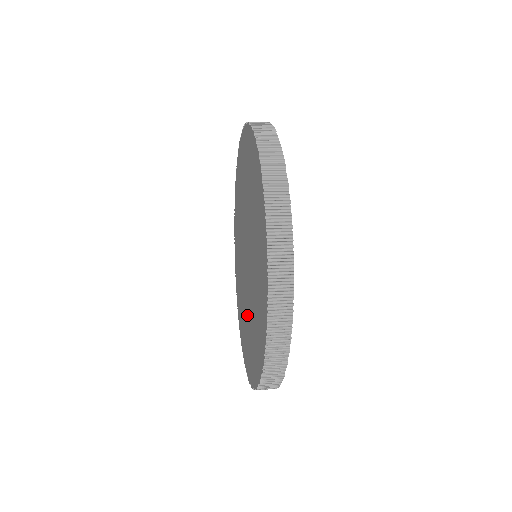
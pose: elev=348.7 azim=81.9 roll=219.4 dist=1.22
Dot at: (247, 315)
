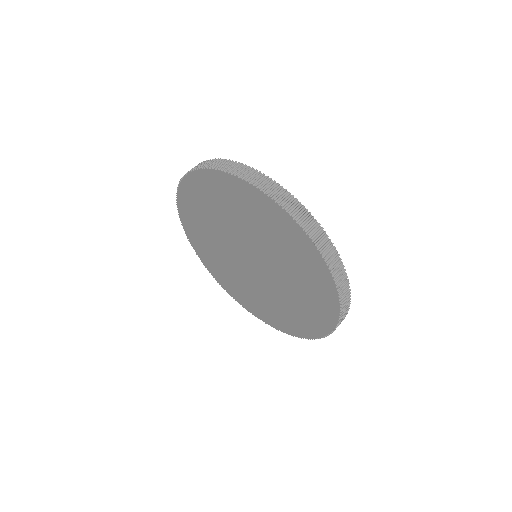
Dot at: (226, 262)
